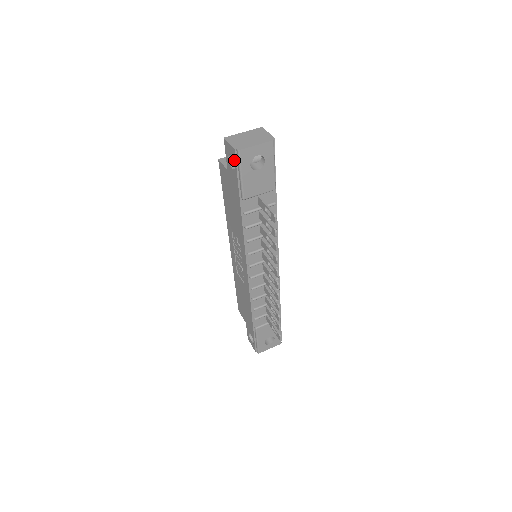
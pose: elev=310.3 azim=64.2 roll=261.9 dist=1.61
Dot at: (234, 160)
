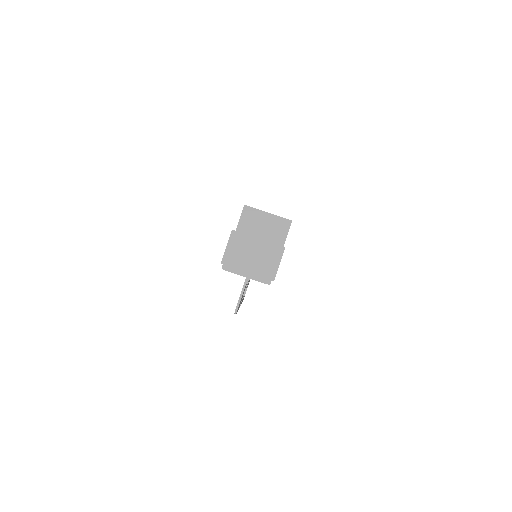
Dot at: occluded
